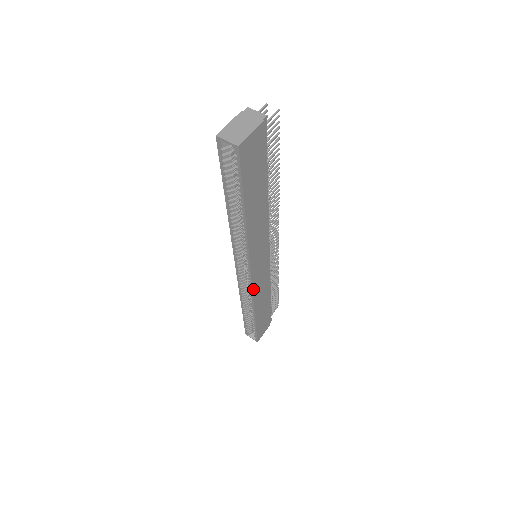
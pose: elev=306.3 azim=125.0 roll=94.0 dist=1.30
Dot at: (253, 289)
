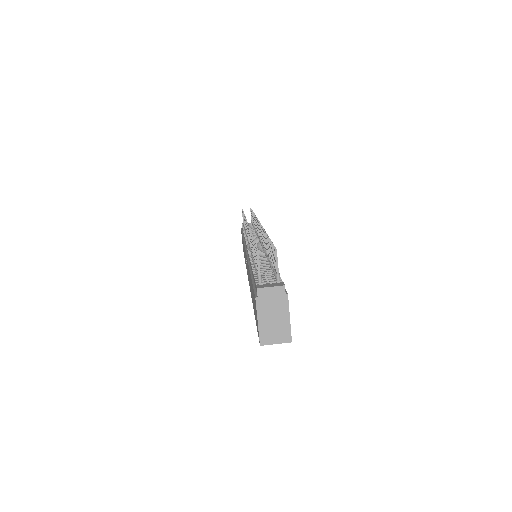
Dot at: occluded
